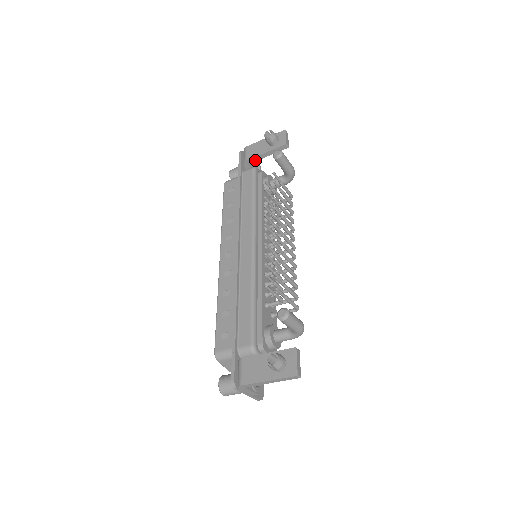
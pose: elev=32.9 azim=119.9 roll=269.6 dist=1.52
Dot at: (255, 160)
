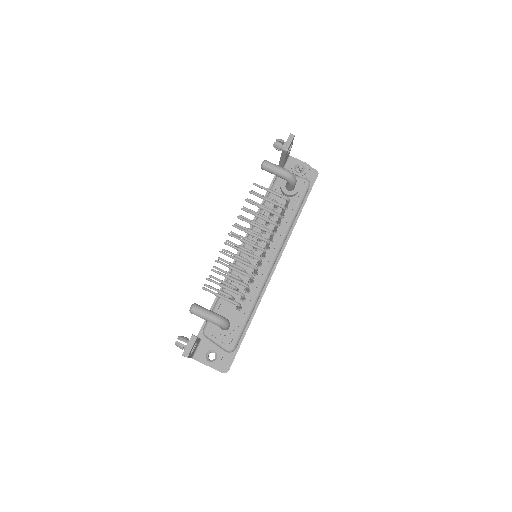
Dot at: (282, 166)
